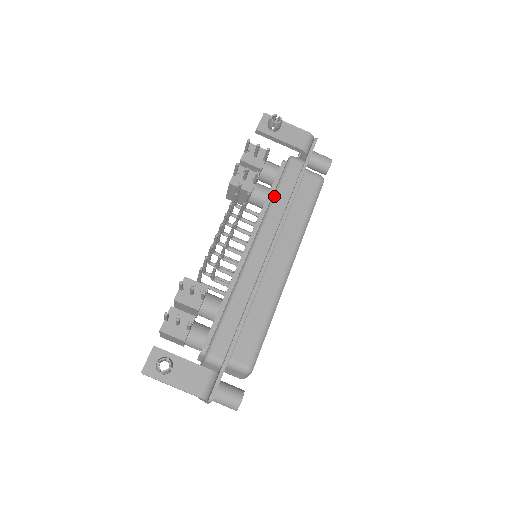
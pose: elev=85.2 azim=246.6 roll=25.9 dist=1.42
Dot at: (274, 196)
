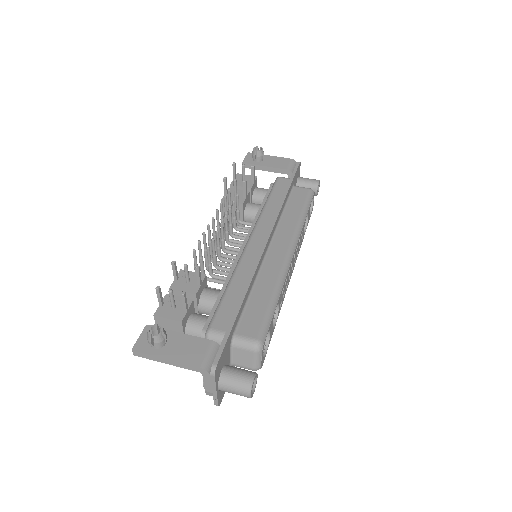
Dot at: (265, 203)
